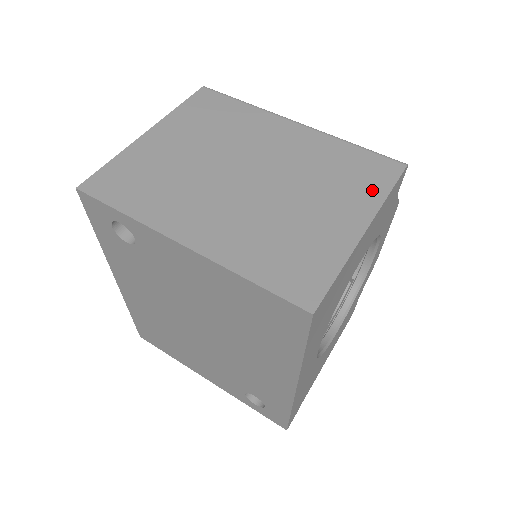
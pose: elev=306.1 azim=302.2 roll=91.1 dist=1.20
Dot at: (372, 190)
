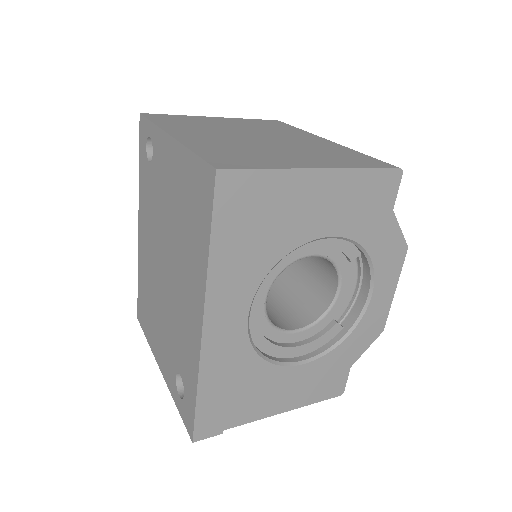
Dot at: (350, 163)
